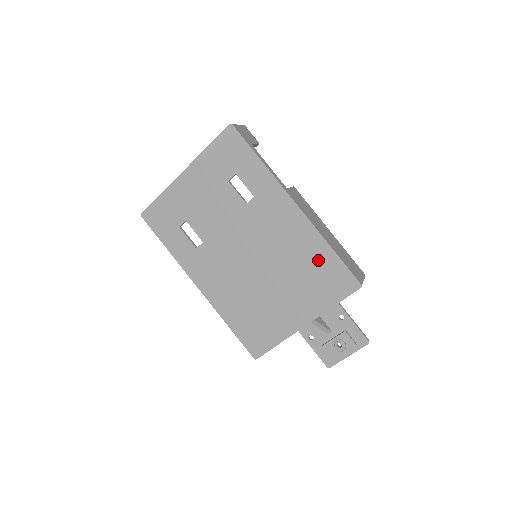
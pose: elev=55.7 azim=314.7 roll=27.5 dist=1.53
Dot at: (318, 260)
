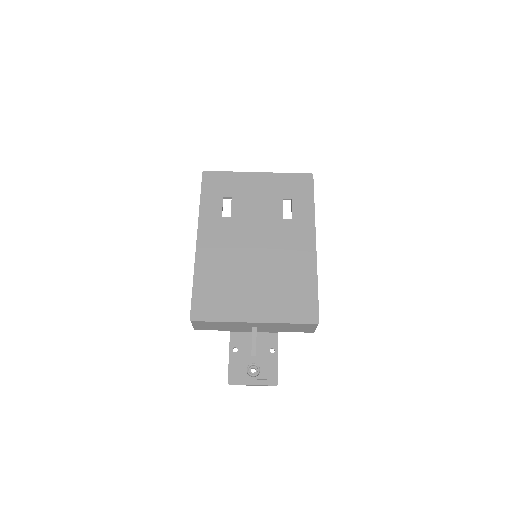
Dot at: (302, 285)
